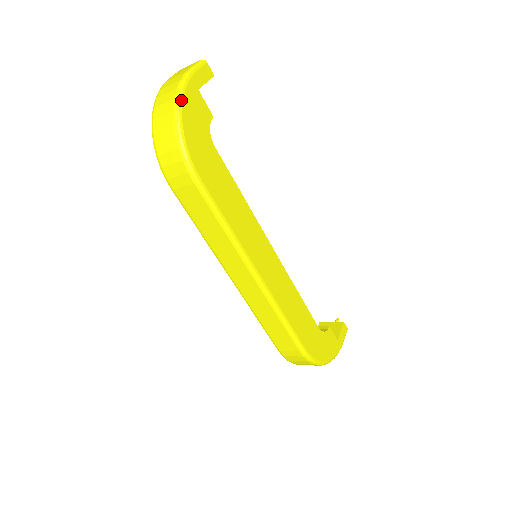
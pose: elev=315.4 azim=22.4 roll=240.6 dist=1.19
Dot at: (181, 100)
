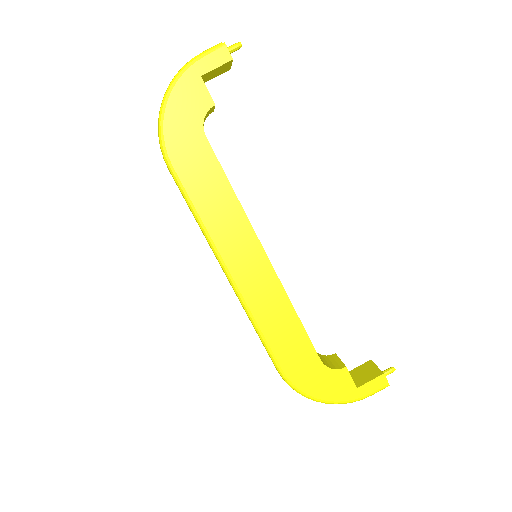
Dot at: (171, 88)
